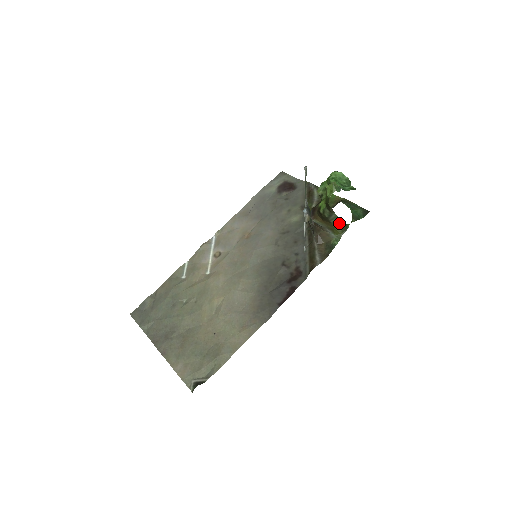
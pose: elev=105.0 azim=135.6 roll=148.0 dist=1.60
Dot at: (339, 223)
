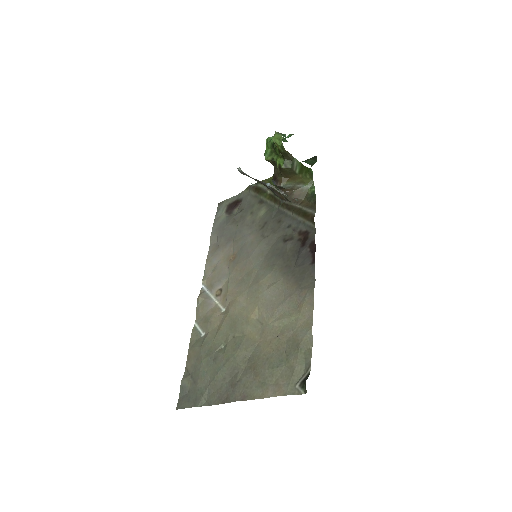
Dot at: (303, 171)
